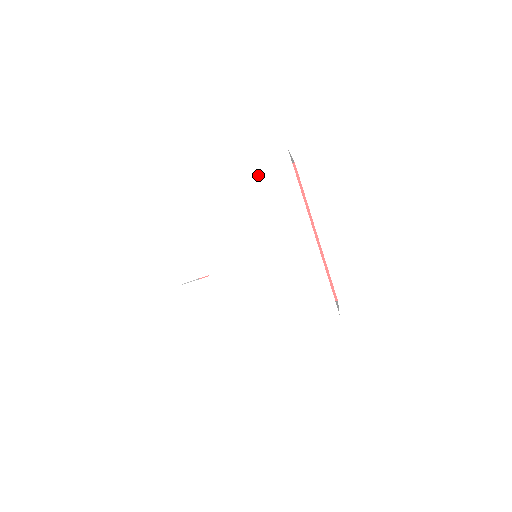
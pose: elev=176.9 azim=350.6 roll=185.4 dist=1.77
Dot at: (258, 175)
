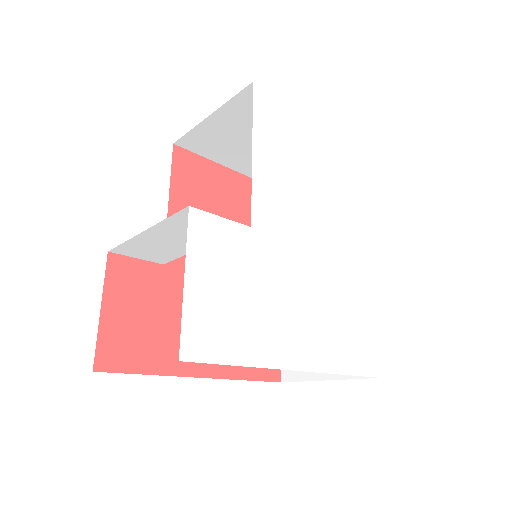
Dot at: (336, 151)
